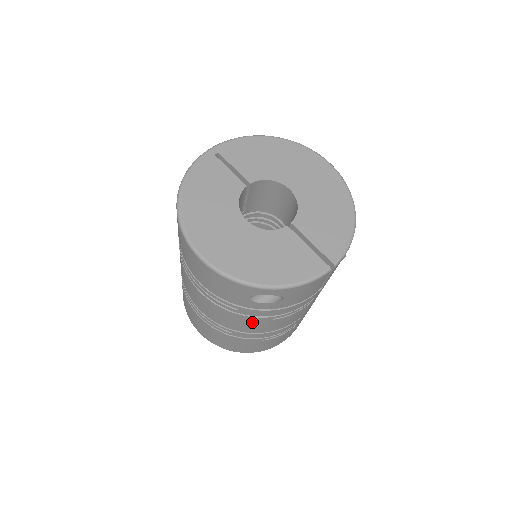
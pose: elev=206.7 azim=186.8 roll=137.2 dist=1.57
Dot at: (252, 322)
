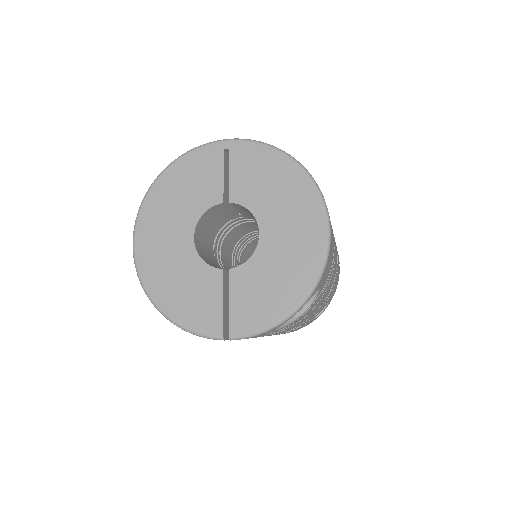
Dot at: occluded
